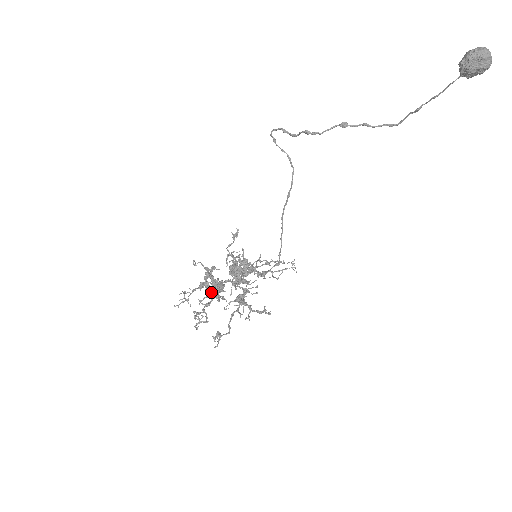
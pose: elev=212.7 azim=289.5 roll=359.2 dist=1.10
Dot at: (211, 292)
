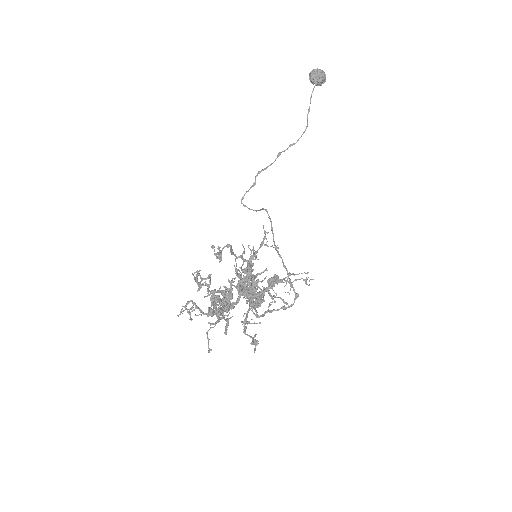
Dot at: occluded
